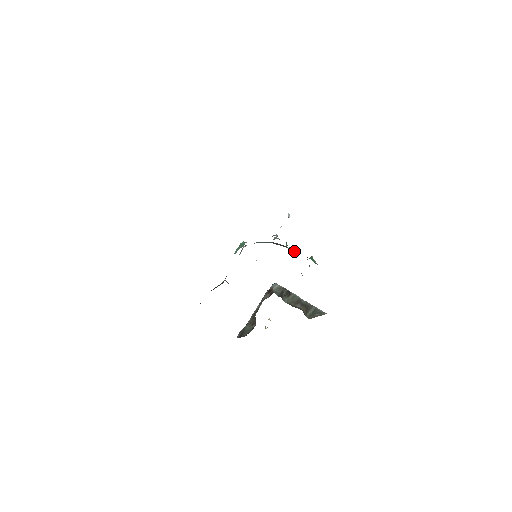
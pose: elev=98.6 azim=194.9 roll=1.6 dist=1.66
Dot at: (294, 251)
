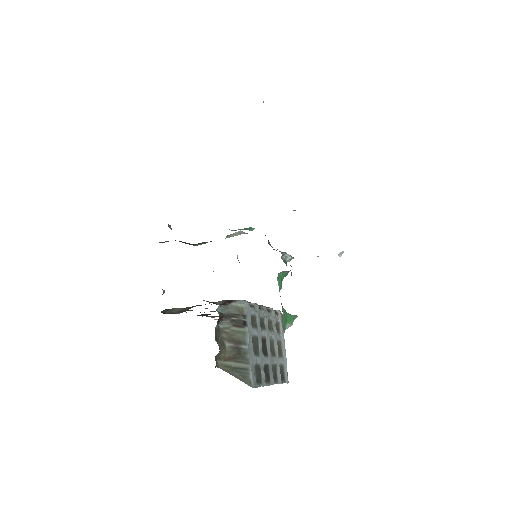
Dot at: (279, 288)
